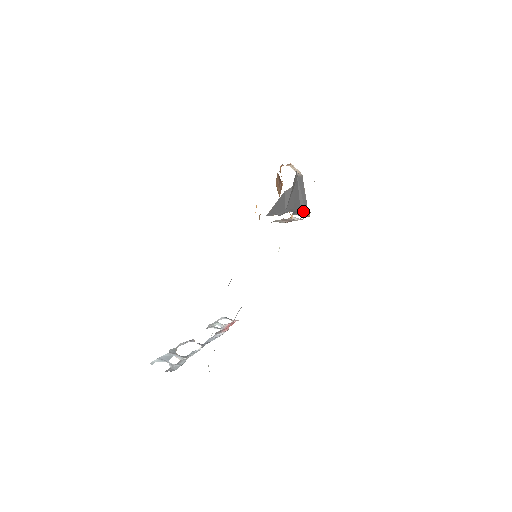
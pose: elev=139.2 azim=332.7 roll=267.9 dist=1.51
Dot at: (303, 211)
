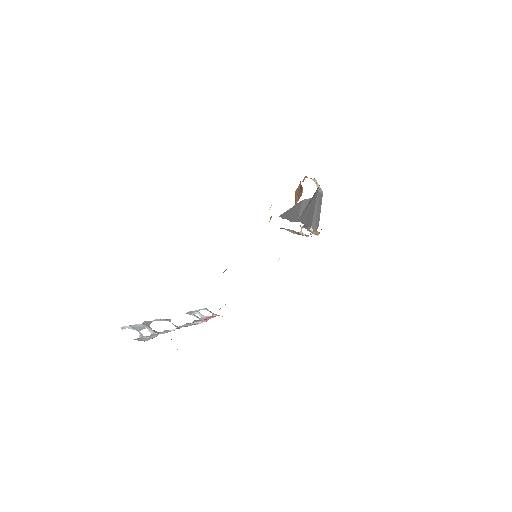
Dot at: (313, 228)
